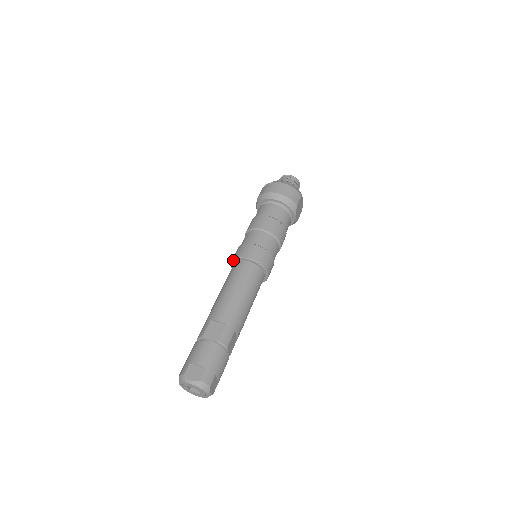
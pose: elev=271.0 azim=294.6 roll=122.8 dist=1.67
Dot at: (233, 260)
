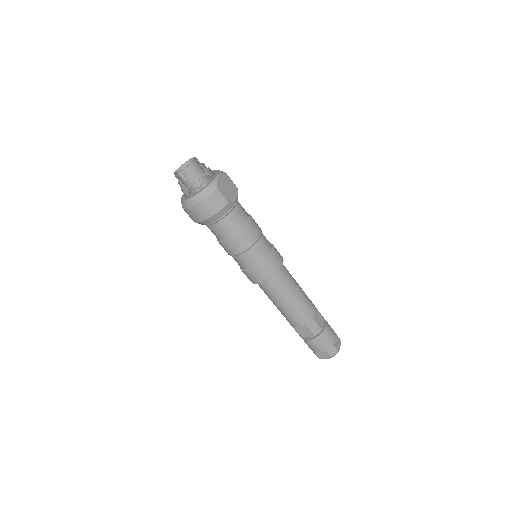
Dot at: occluded
